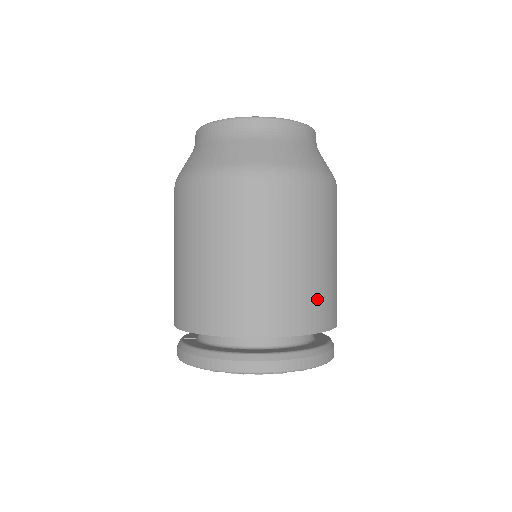
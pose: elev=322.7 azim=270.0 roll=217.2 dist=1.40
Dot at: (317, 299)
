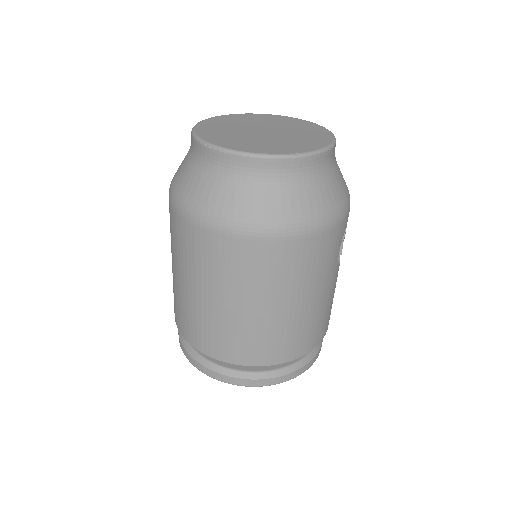
Dot at: (299, 335)
